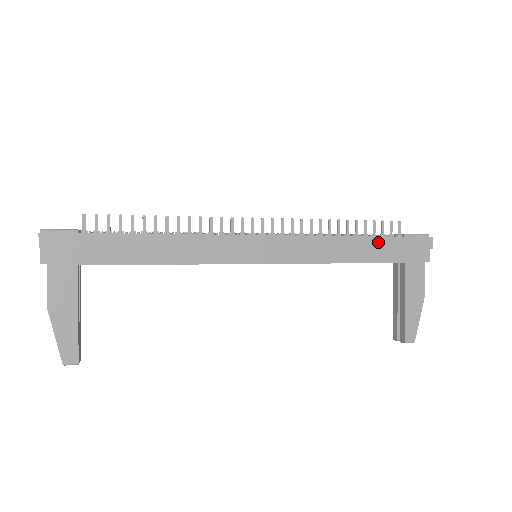
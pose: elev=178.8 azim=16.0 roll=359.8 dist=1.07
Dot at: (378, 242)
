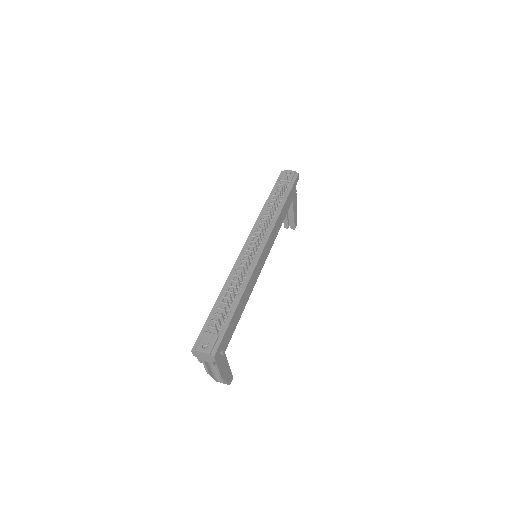
Dot at: (288, 199)
